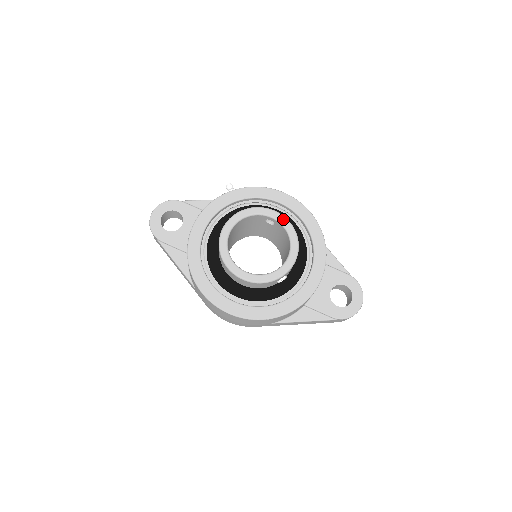
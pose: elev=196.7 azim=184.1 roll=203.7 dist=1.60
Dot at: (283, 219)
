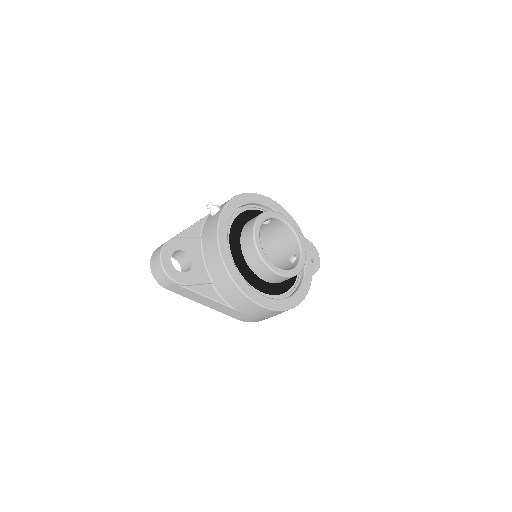
Dot at: (280, 215)
